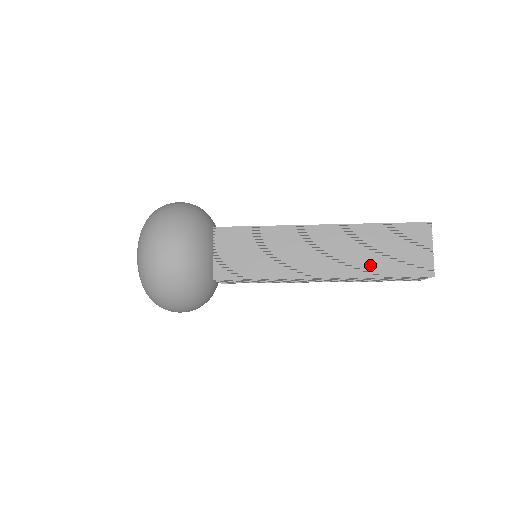
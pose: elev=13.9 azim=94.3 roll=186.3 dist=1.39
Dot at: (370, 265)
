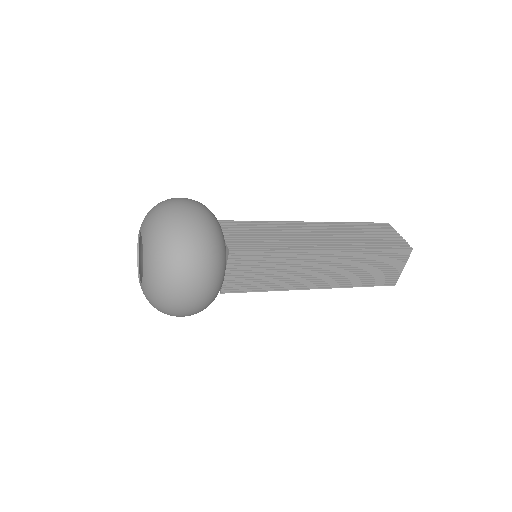
Dot at: (355, 279)
